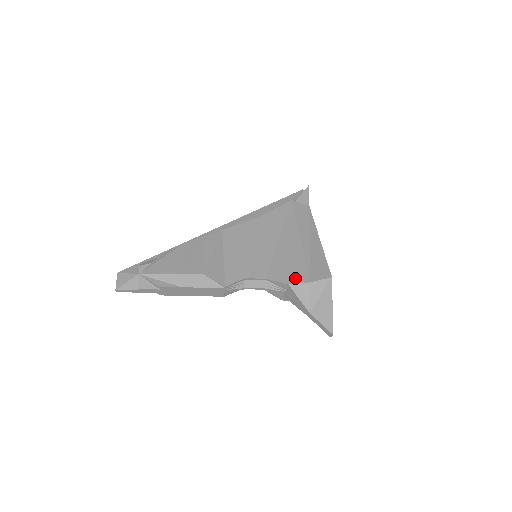
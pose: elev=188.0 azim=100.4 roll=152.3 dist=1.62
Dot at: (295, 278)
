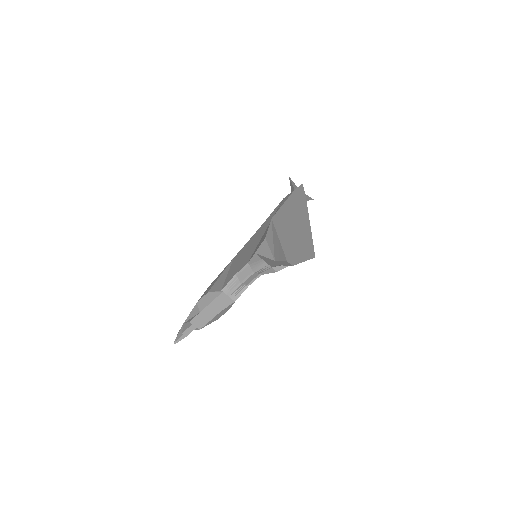
Dot at: occluded
